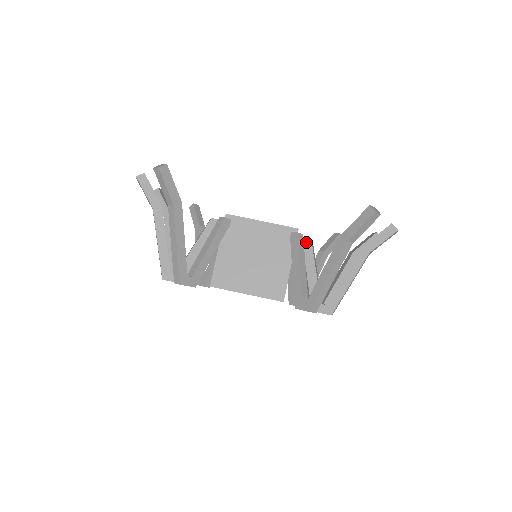
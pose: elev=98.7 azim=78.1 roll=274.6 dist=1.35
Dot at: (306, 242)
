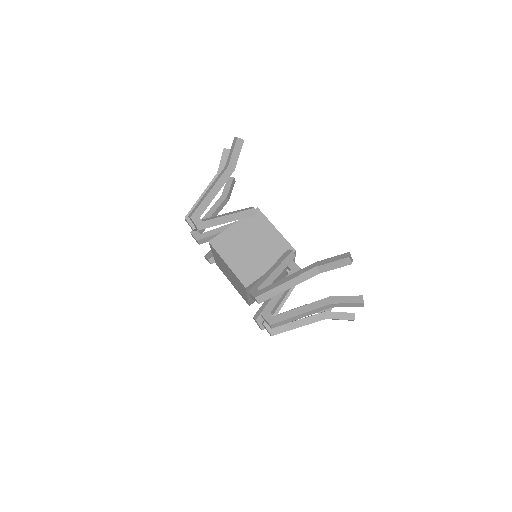
Dot at: (295, 268)
